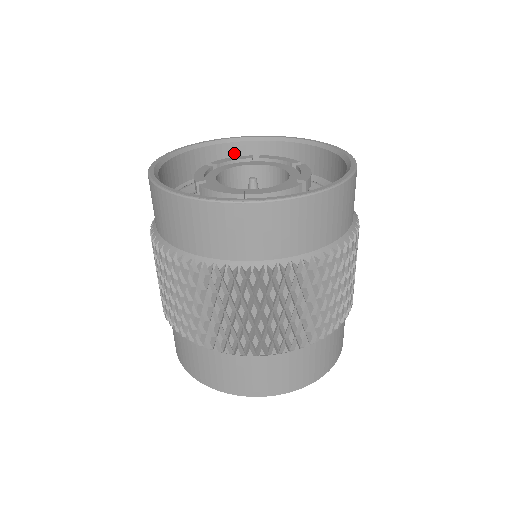
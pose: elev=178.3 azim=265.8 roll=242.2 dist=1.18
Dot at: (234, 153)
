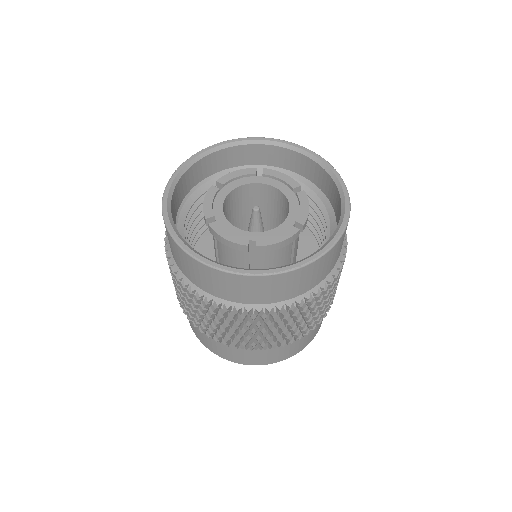
Dot at: (238, 154)
